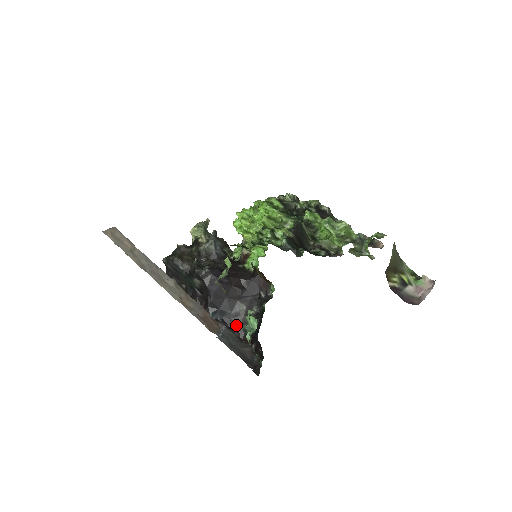
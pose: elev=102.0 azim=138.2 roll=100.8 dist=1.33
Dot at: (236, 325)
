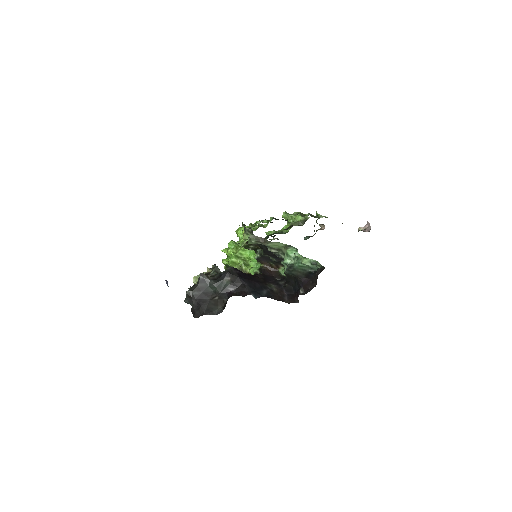
Dot at: (276, 297)
